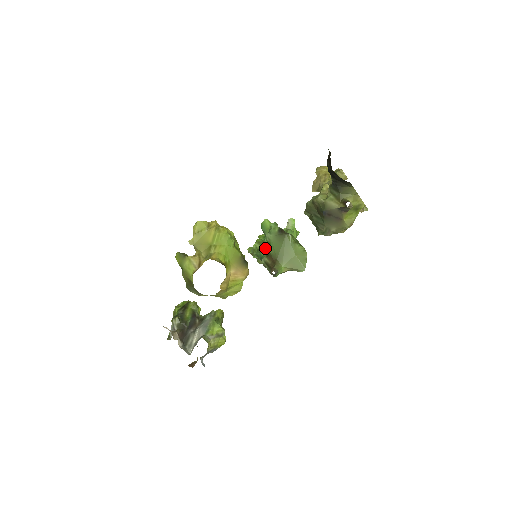
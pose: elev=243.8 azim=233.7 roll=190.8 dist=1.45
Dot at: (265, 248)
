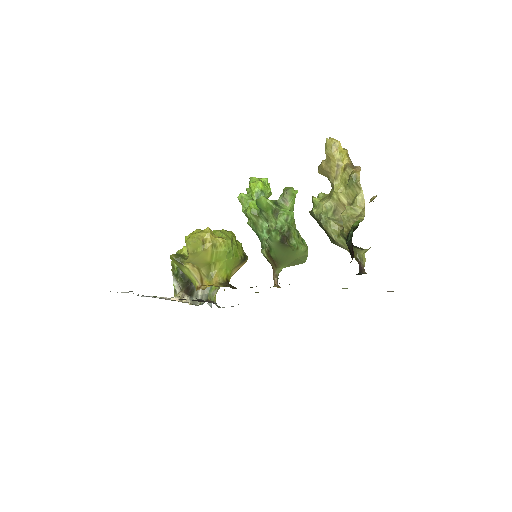
Dot at: (262, 226)
